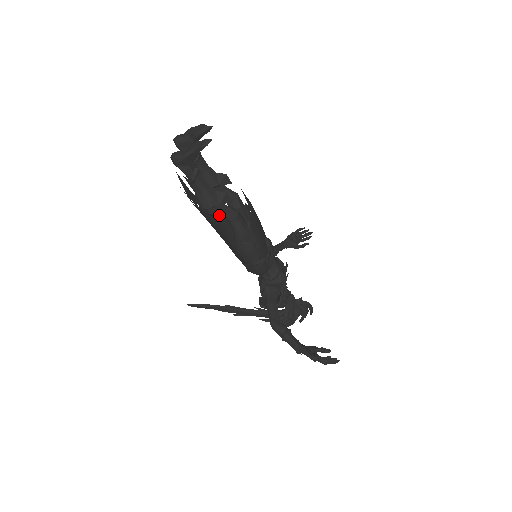
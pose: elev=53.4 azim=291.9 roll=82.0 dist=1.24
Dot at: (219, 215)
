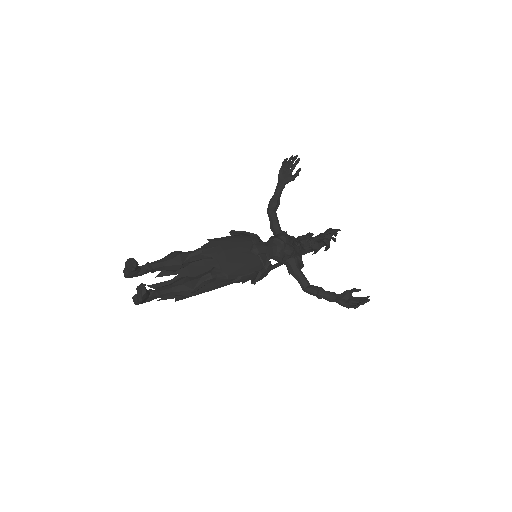
Dot at: occluded
